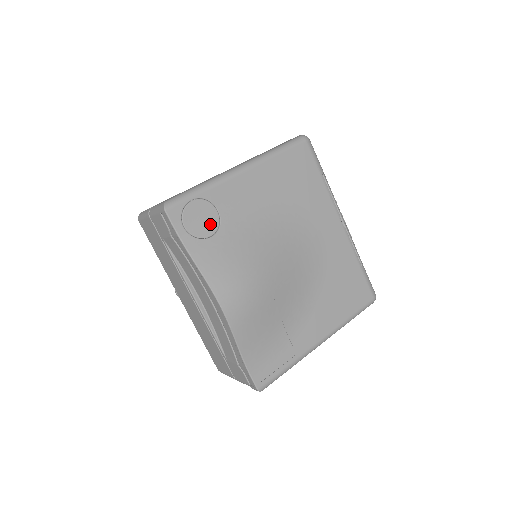
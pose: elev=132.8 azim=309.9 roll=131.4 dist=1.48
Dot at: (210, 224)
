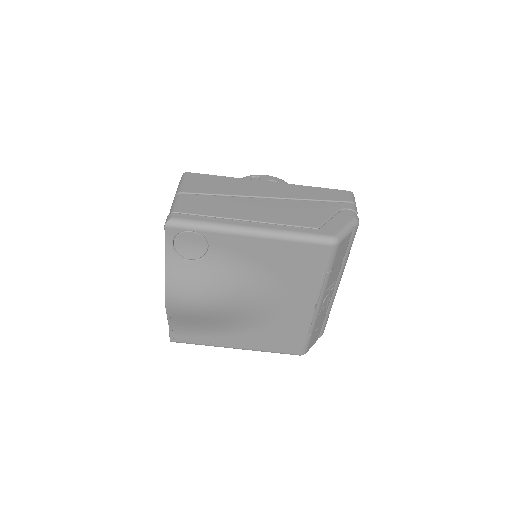
Dot at: (195, 252)
